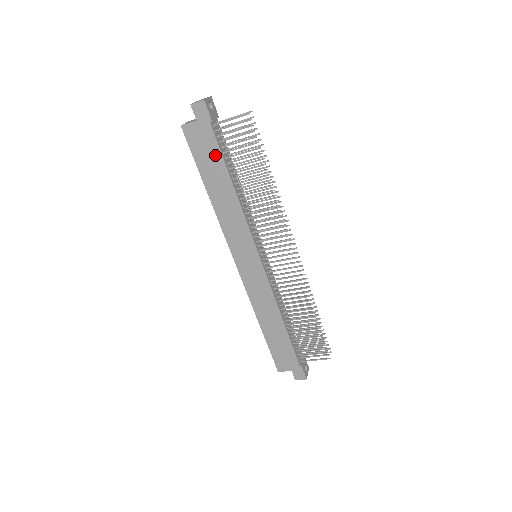
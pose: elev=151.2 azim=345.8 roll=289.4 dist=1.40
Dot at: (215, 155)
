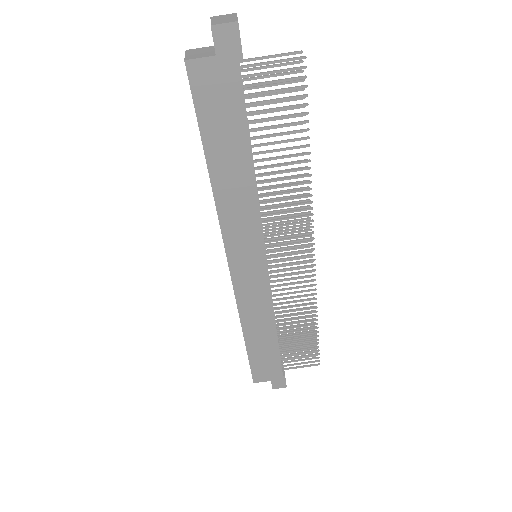
Dot at: (235, 117)
